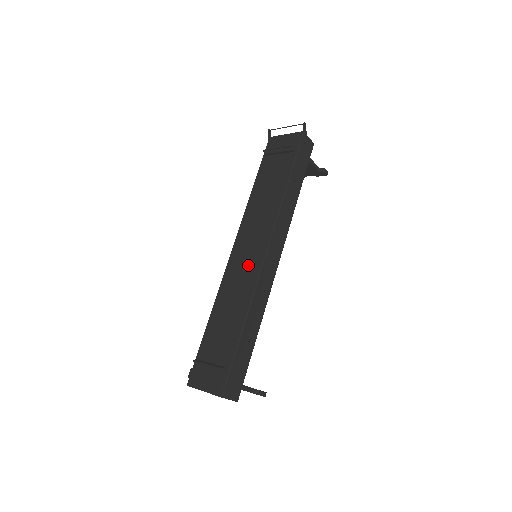
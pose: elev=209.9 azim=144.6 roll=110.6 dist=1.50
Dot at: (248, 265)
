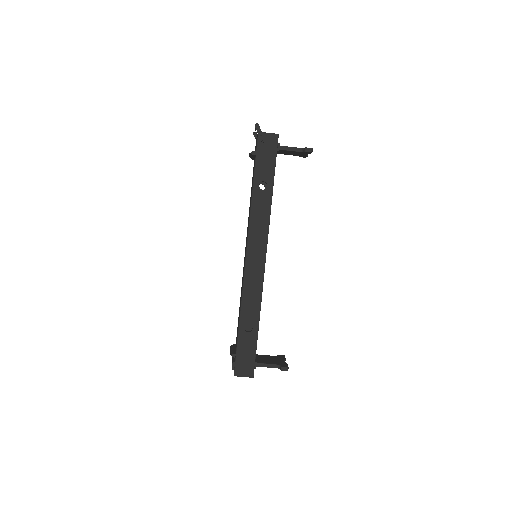
Dot at: occluded
